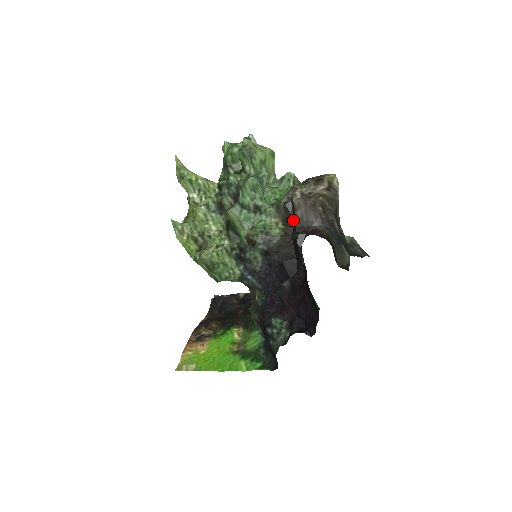
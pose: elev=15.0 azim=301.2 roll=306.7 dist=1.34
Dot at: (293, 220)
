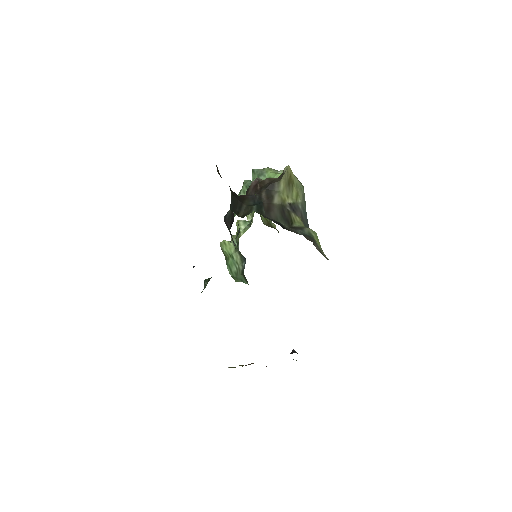
Dot at: occluded
